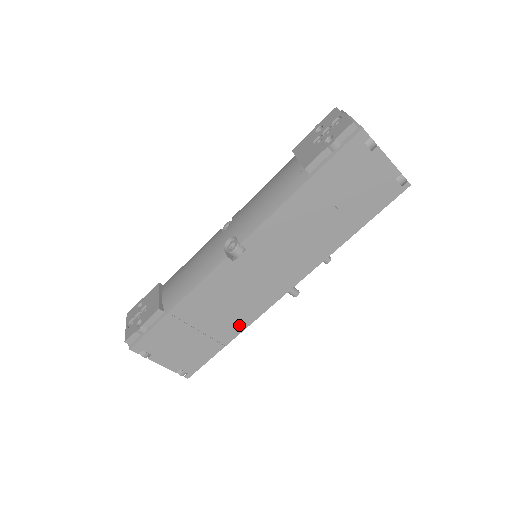
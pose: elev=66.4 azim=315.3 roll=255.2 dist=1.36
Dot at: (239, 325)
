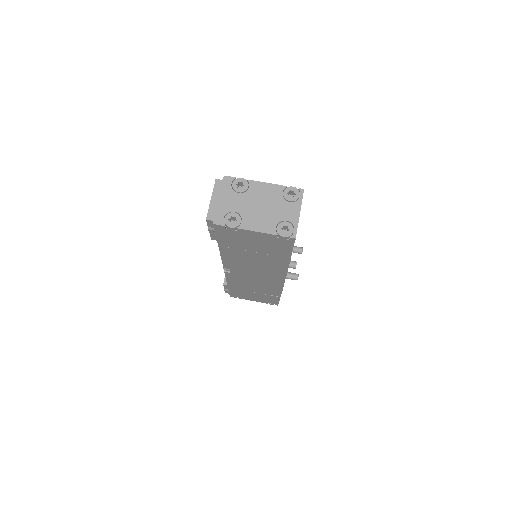
Dot at: (275, 291)
